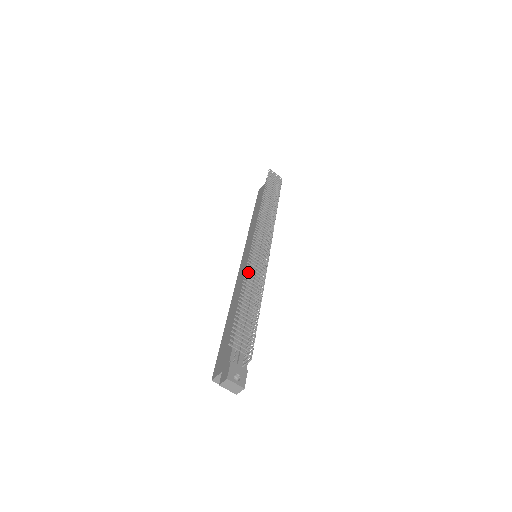
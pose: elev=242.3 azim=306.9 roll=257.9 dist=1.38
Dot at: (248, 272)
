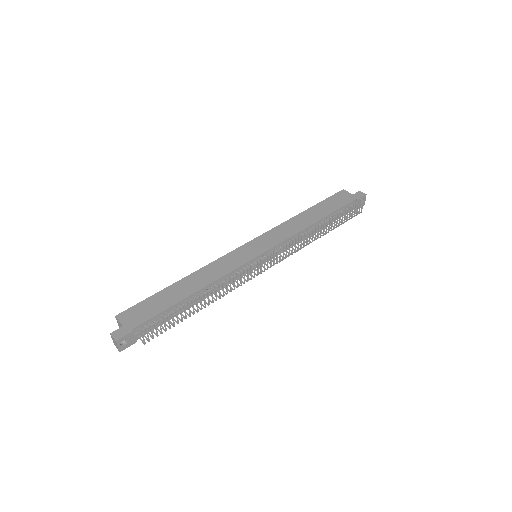
Dot at: (223, 283)
